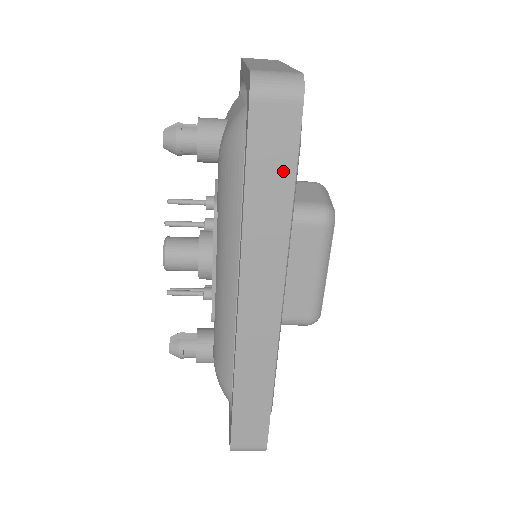
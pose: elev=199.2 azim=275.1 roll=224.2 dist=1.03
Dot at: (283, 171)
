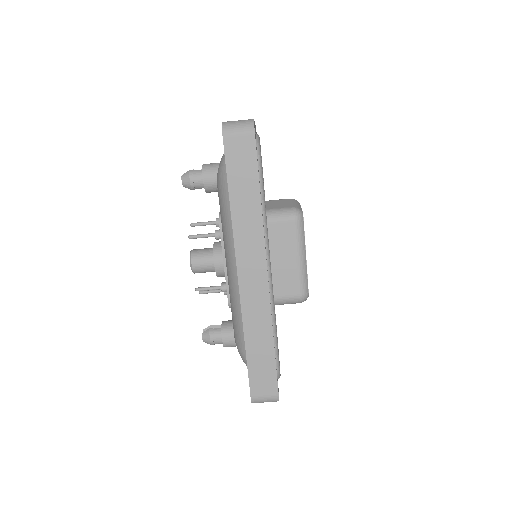
Dot at: (250, 177)
